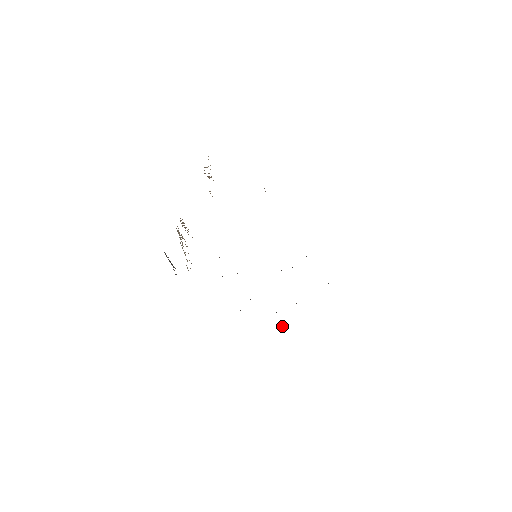
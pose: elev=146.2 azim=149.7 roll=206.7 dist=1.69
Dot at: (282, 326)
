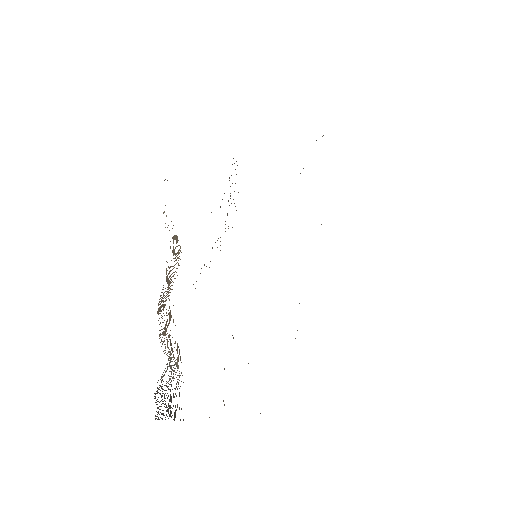
Dot at: occluded
